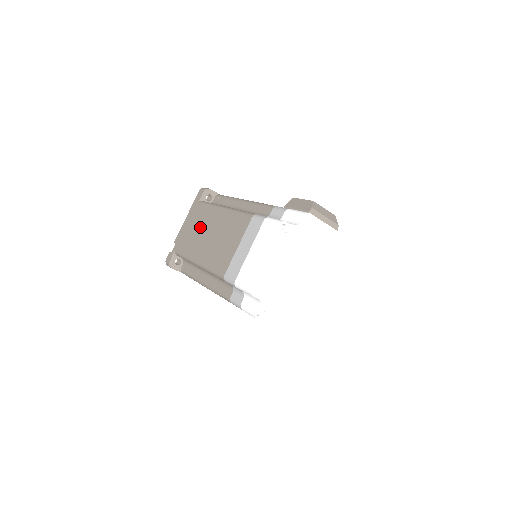
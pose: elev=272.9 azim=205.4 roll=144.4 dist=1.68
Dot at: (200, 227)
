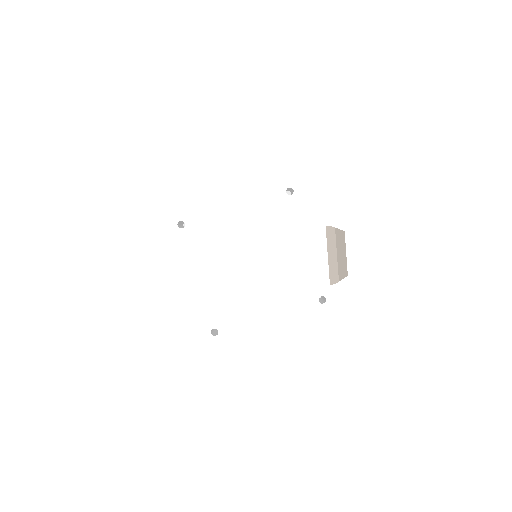
Dot at: occluded
